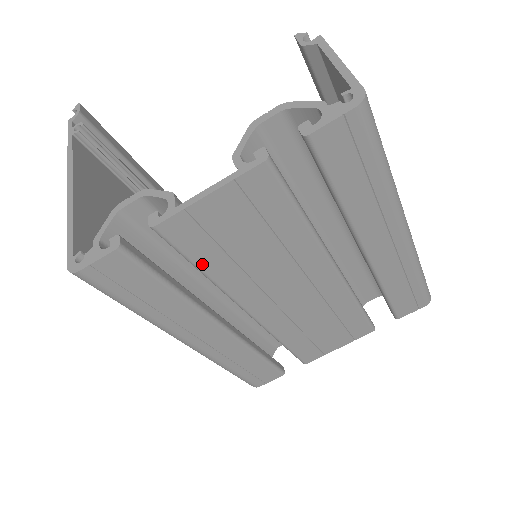
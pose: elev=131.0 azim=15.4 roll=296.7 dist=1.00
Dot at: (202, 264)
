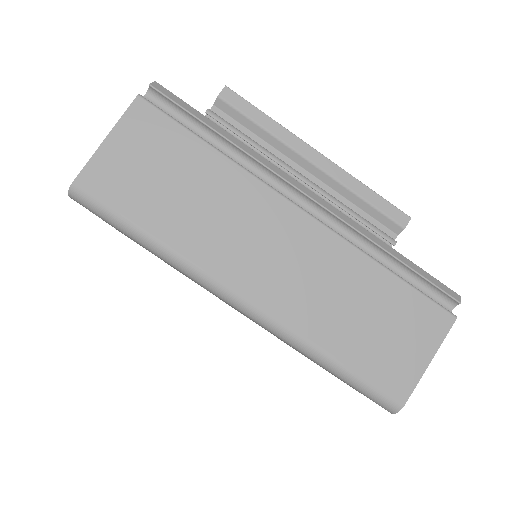
Dot at: occluded
